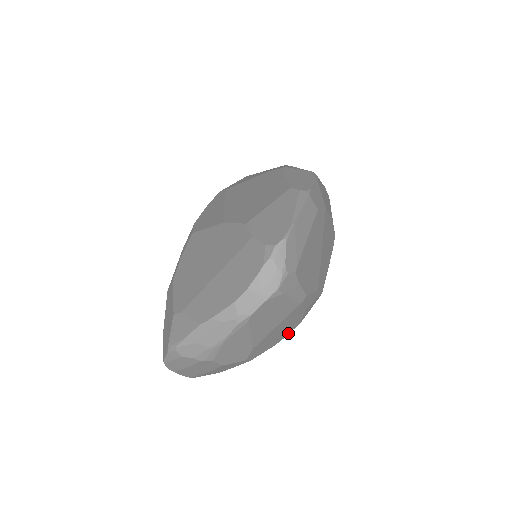
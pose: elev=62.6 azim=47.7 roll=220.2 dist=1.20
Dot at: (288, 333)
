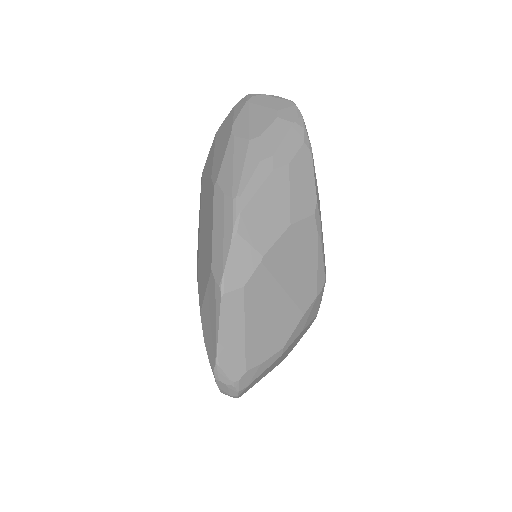
Dot at: (313, 320)
